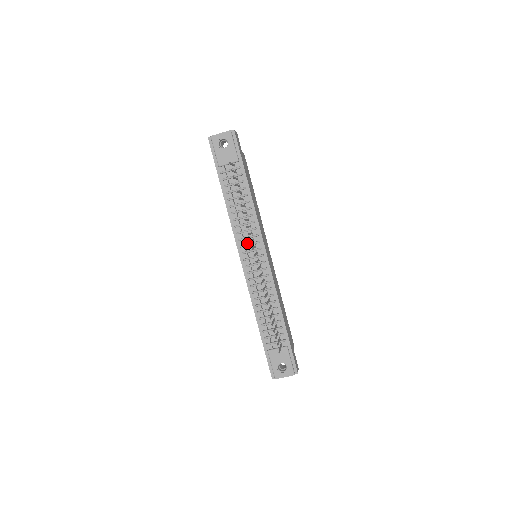
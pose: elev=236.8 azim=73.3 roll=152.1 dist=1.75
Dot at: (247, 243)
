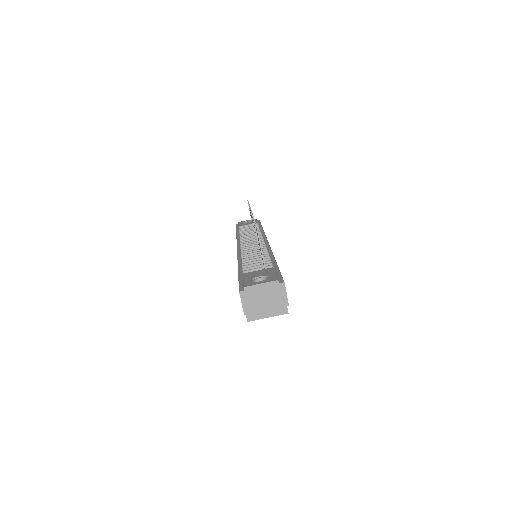
Dot at: occluded
